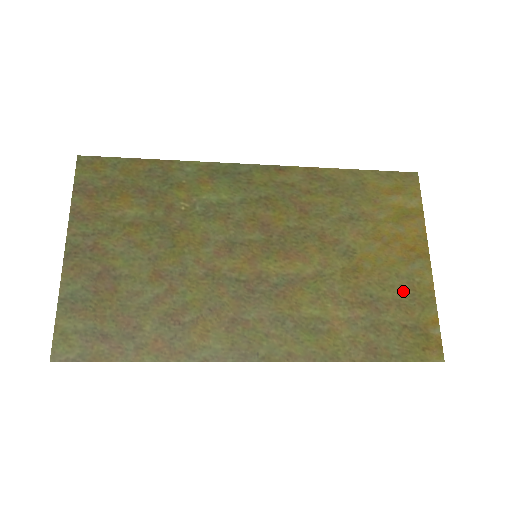
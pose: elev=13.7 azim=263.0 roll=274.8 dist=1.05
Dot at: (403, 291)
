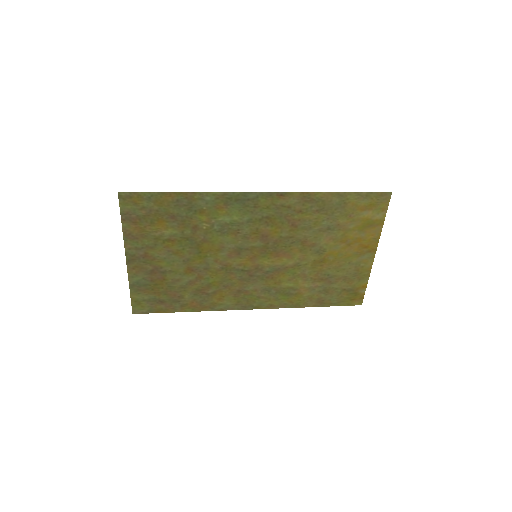
Dot at: (350, 272)
